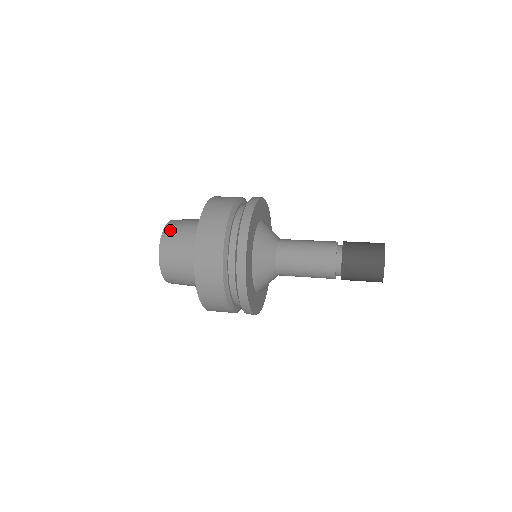
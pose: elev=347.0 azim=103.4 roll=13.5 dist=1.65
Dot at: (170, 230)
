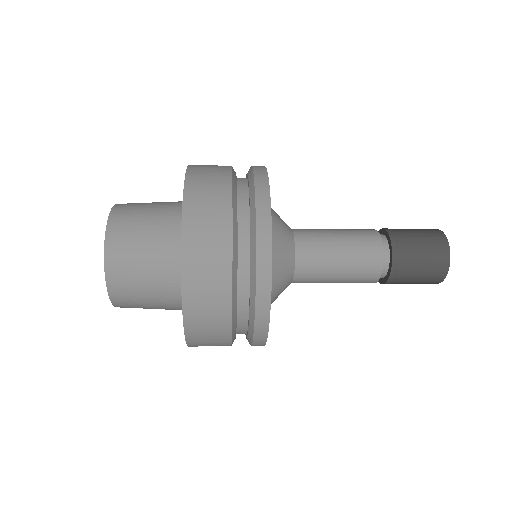
Dot at: (124, 207)
